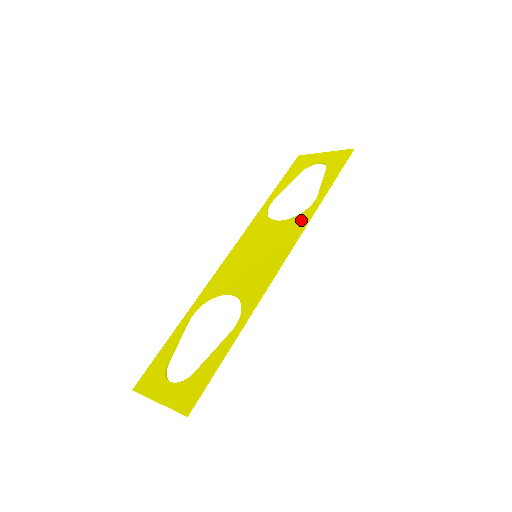
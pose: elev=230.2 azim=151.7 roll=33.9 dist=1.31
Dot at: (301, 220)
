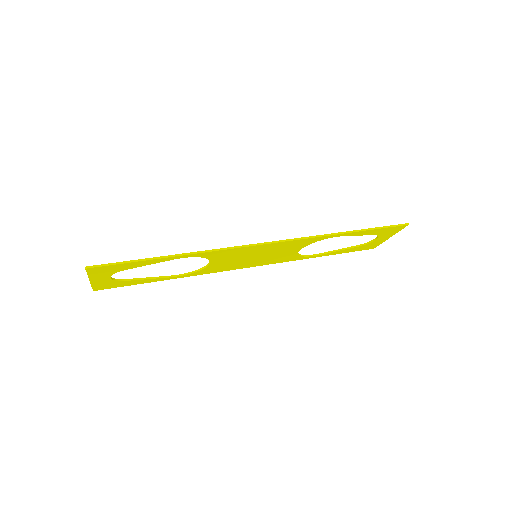
Dot at: (309, 239)
